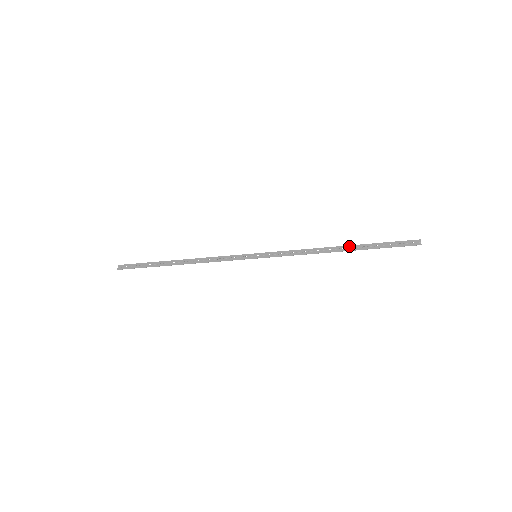
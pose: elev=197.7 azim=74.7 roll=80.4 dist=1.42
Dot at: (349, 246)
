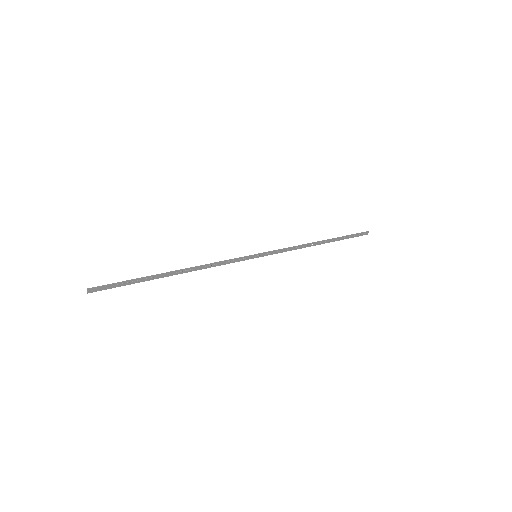
Dot at: (328, 240)
